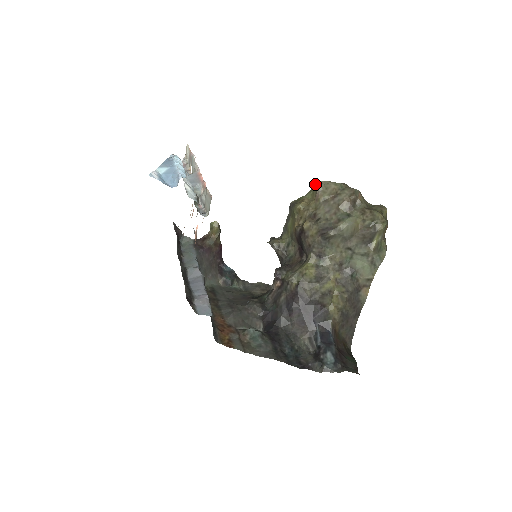
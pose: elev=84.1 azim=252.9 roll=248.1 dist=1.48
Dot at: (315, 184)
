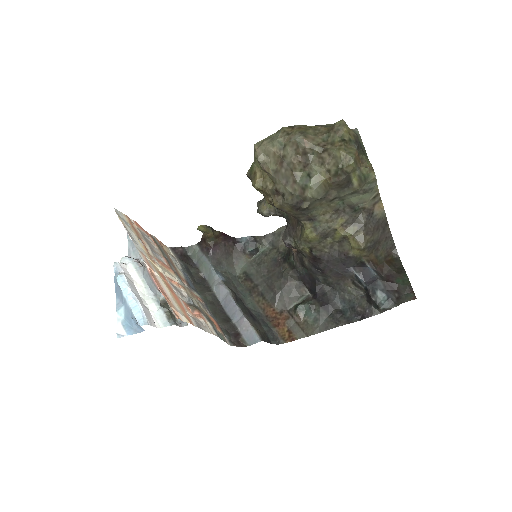
Dot at: occluded
